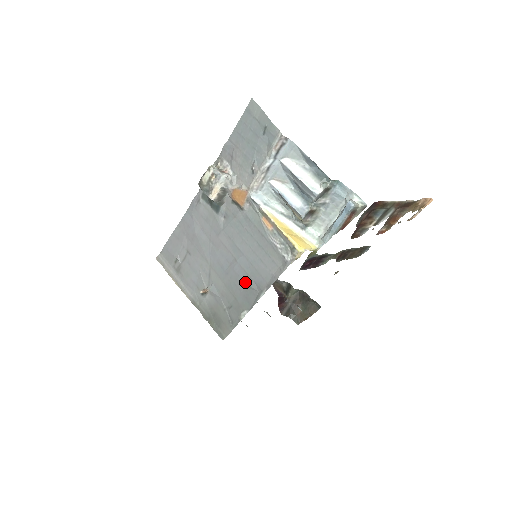
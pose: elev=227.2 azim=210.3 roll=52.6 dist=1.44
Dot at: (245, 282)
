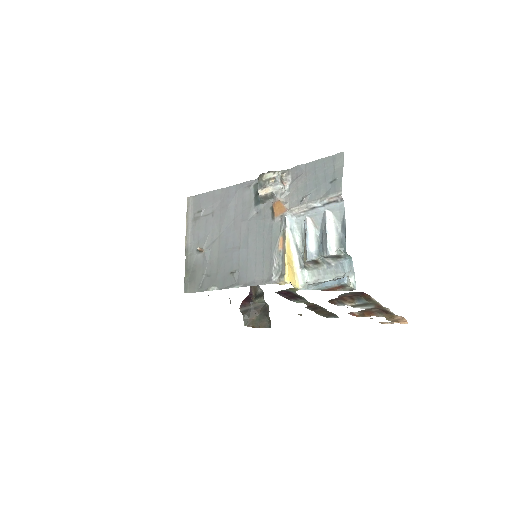
Dot at: (233, 268)
